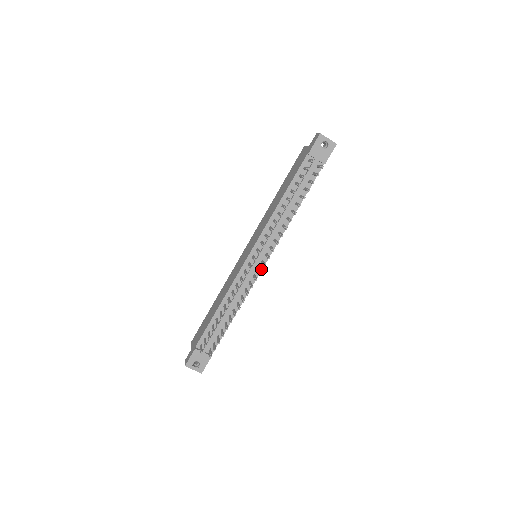
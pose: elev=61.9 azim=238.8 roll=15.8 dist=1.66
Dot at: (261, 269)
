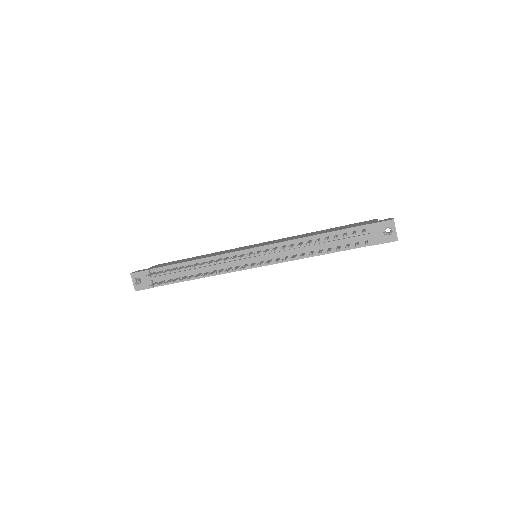
Dot at: (248, 268)
